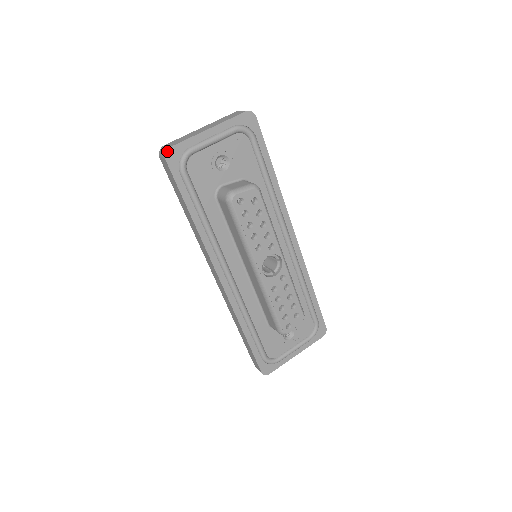
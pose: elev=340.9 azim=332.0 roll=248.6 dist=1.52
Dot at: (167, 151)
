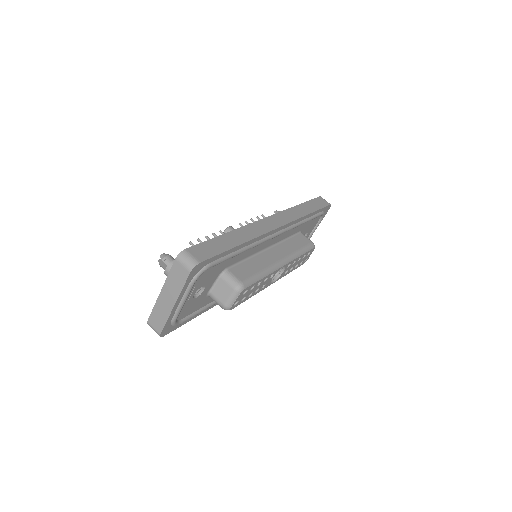
Dot at: (160, 336)
